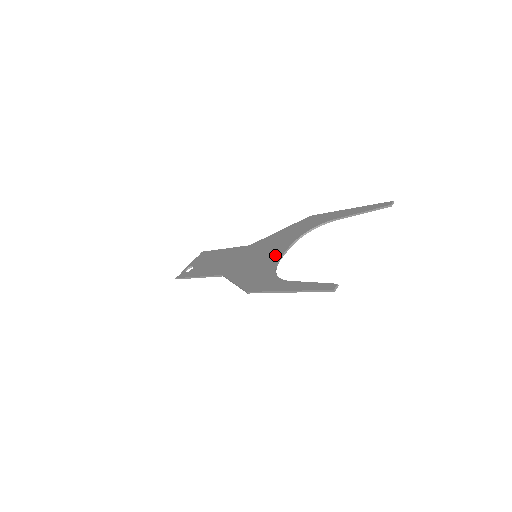
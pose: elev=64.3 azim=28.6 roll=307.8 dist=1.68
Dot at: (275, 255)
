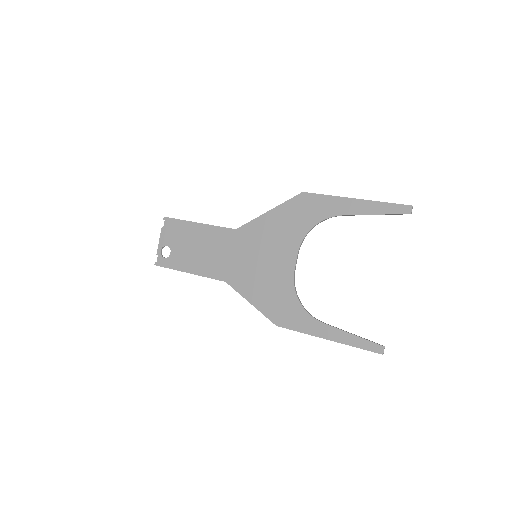
Dot at: (285, 267)
